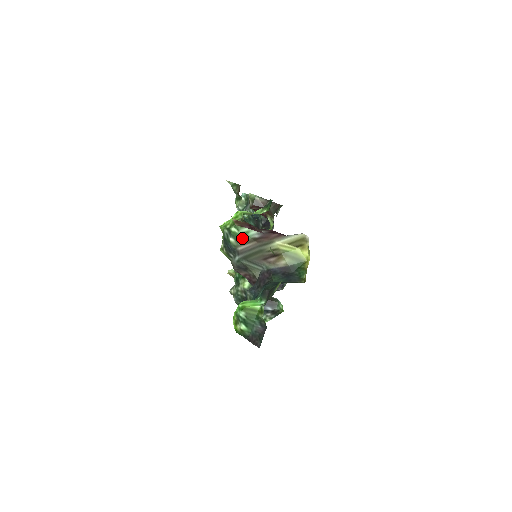
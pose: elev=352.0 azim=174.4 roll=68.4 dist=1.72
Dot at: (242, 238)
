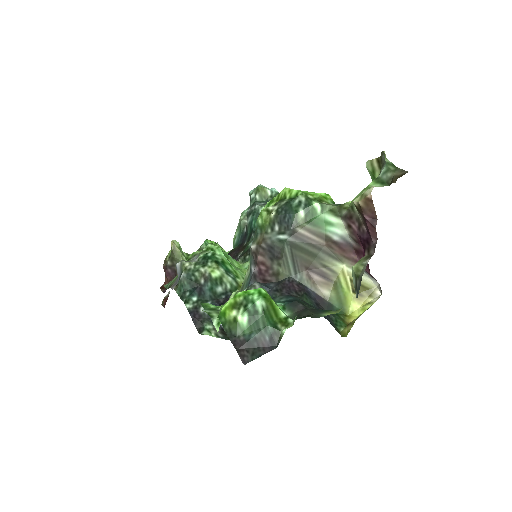
Dot at: (316, 223)
